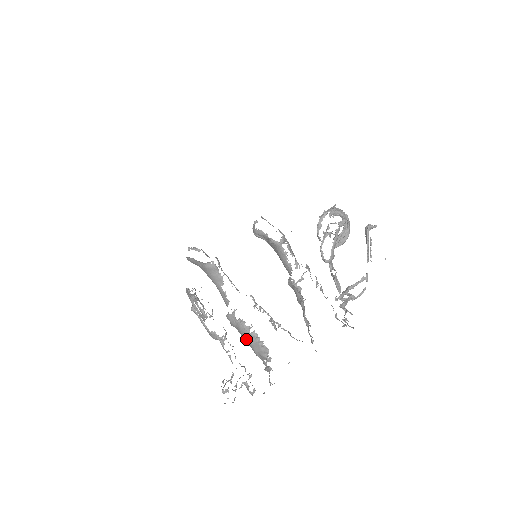
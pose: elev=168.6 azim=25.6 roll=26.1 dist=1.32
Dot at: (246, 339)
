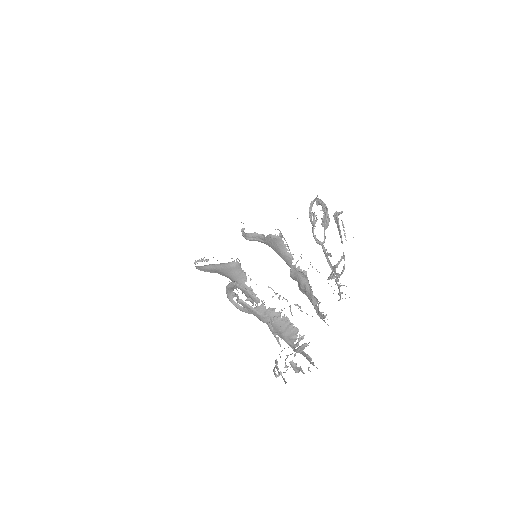
Dot at: (276, 326)
